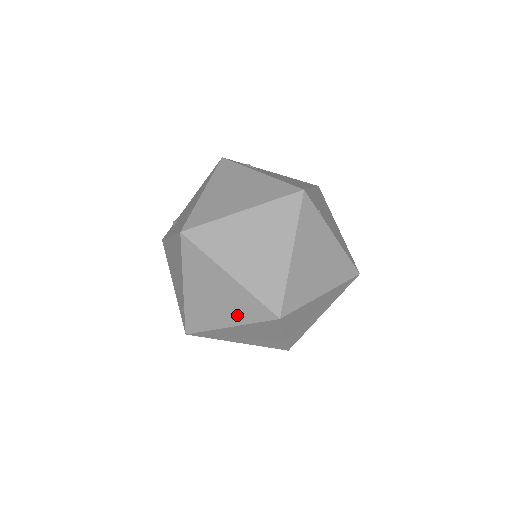
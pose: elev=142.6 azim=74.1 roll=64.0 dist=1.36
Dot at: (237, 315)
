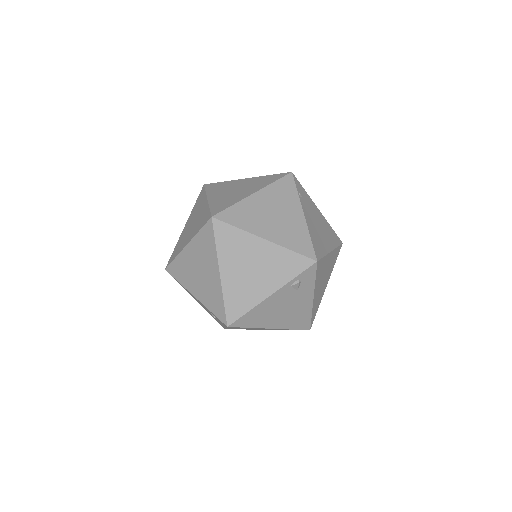
Dot at: (195, 230)
